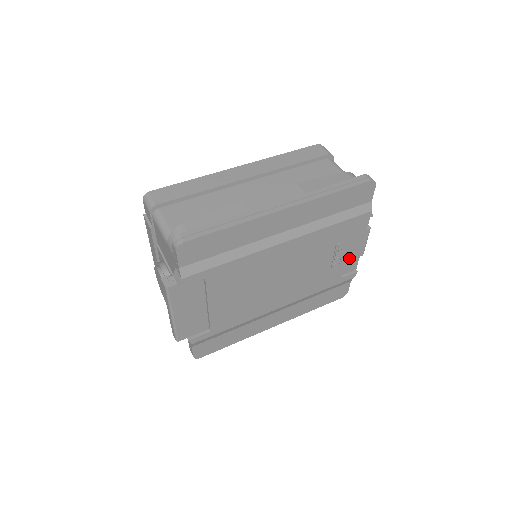
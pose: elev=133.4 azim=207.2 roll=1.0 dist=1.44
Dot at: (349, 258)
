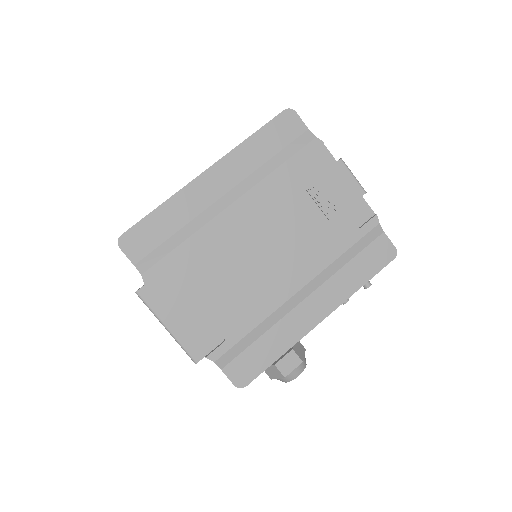
Dot at: (348, 202)
